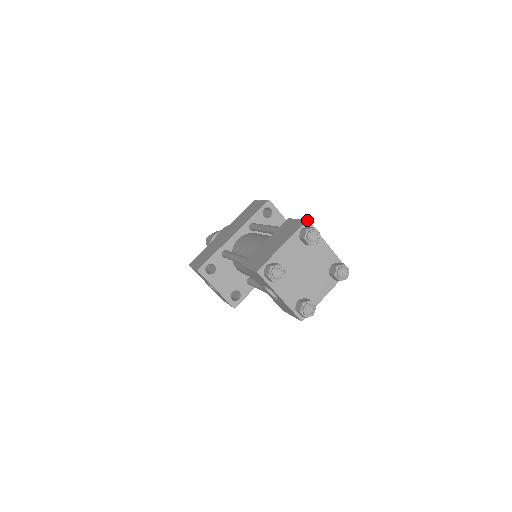
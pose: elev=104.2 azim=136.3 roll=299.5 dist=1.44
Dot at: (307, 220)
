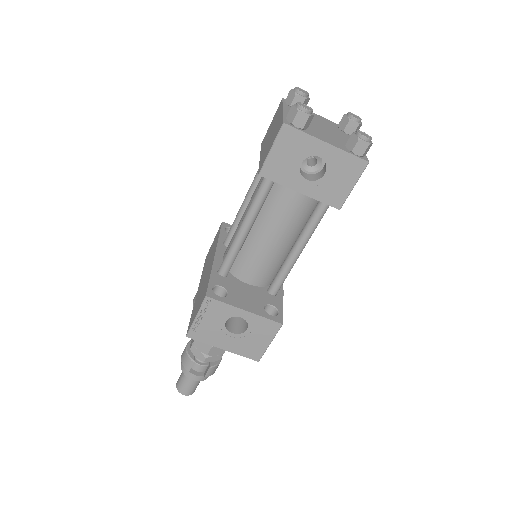
Dot at: (282, 98)
